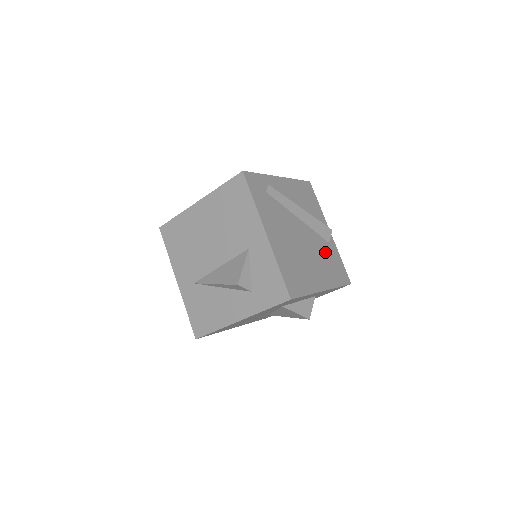
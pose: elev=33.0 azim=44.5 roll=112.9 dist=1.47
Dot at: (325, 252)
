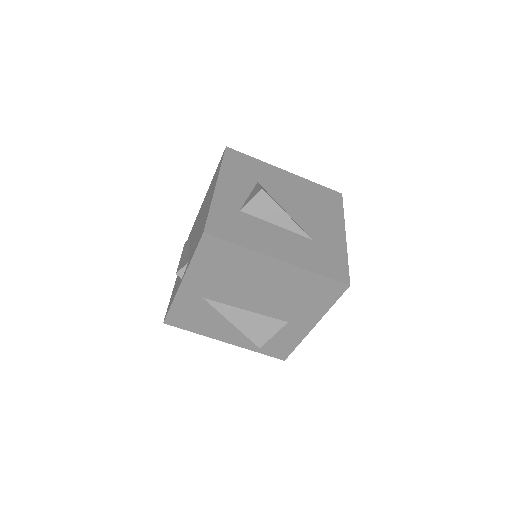
Dot at: occluded
